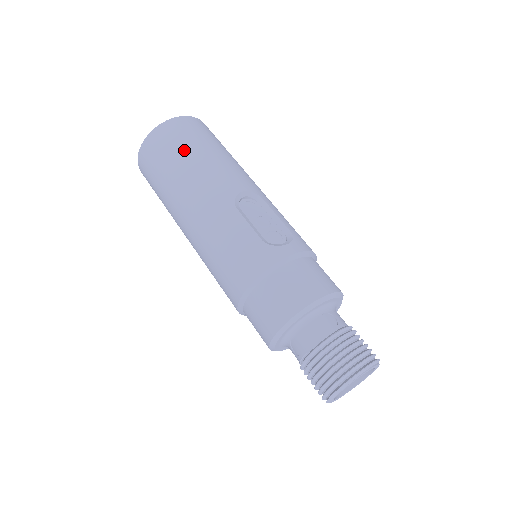
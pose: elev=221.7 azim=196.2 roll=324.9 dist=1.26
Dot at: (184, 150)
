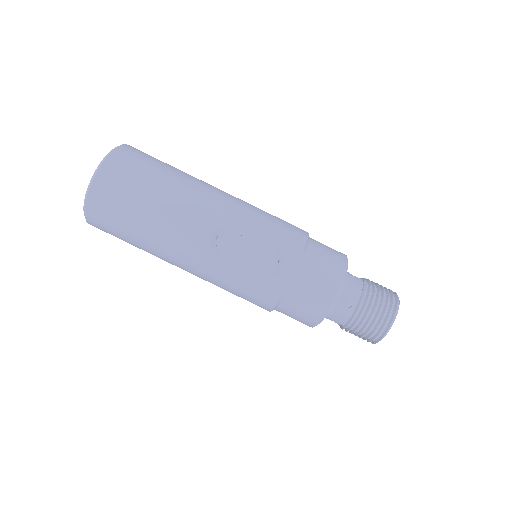
Dot at: (131, 221)
